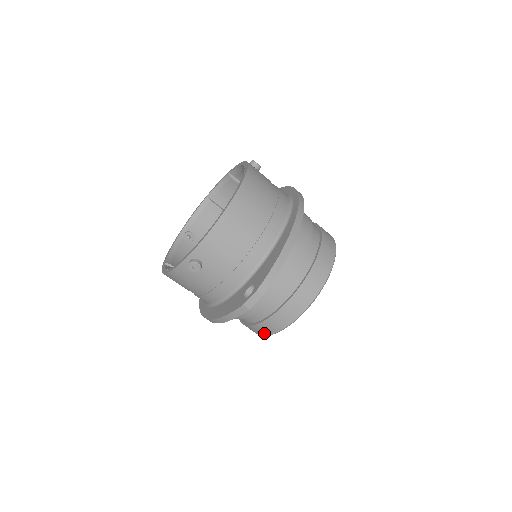
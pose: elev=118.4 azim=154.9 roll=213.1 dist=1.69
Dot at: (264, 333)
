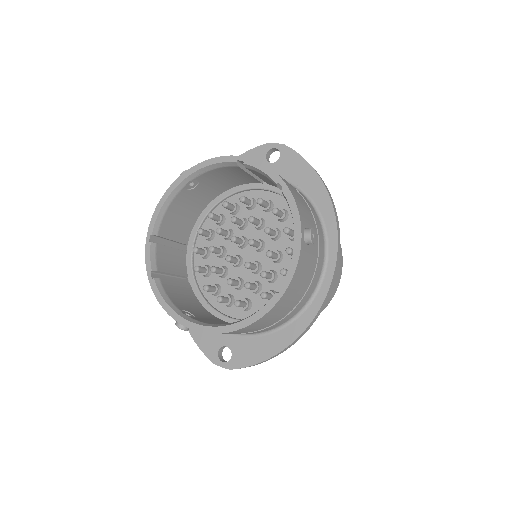
Dot at: occluded
